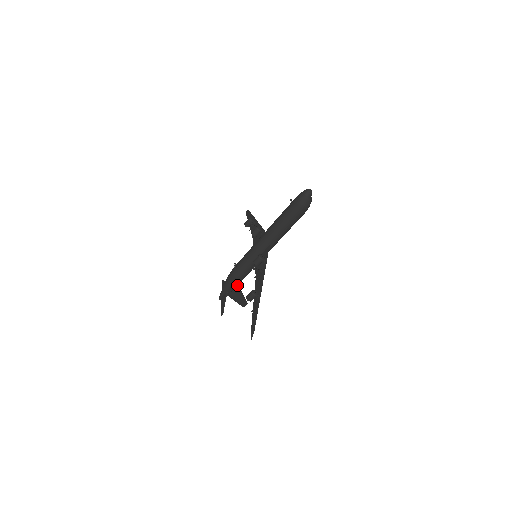
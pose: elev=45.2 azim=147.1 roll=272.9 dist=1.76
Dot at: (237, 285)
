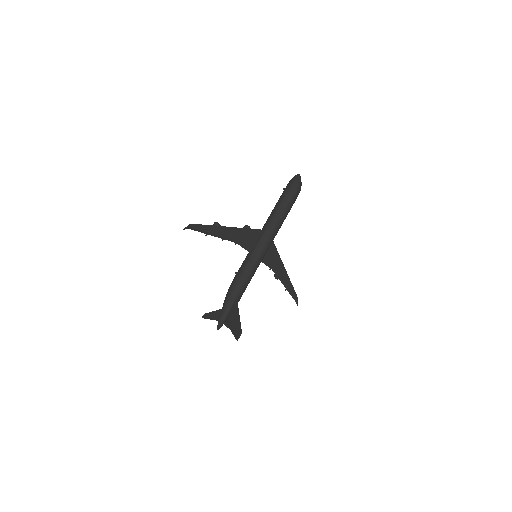
Dot at: (233, 295)
